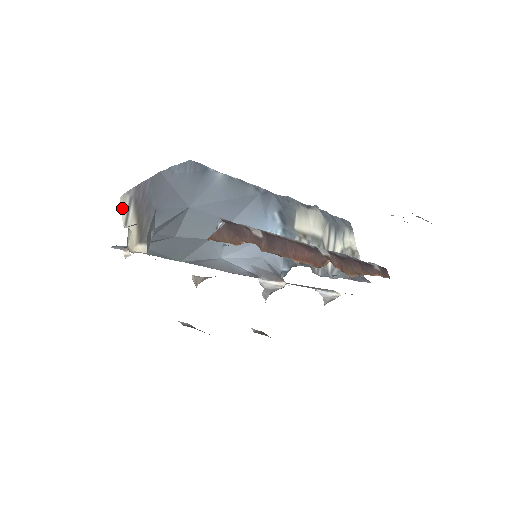
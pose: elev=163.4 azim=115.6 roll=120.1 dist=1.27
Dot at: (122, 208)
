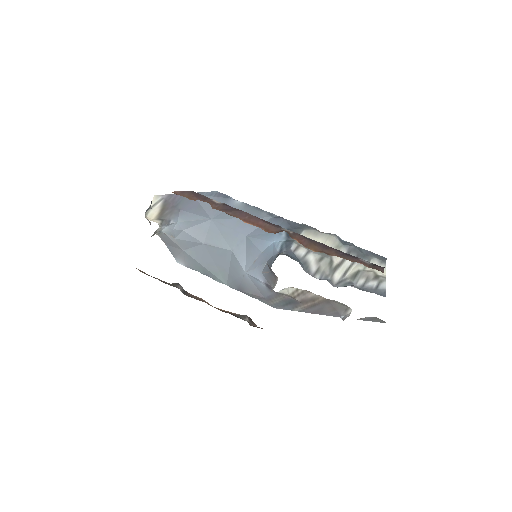
Dot at: (154, 200)
